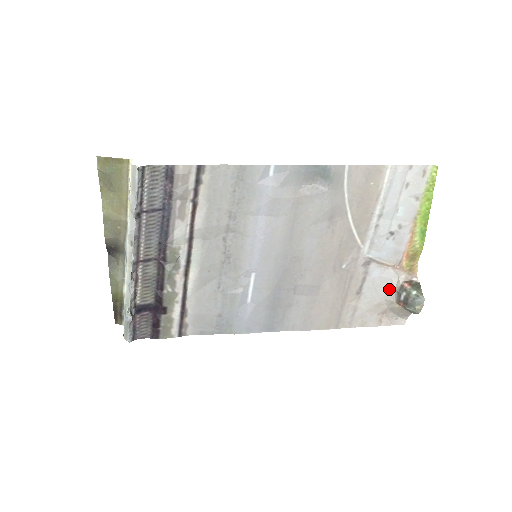
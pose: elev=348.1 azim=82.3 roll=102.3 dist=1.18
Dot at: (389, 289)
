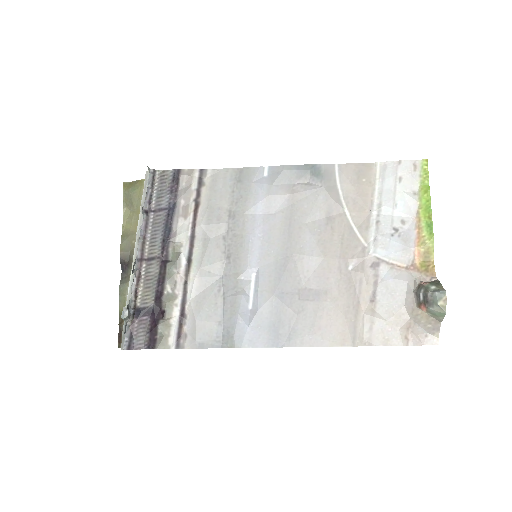
Dot at: (407, 294)
